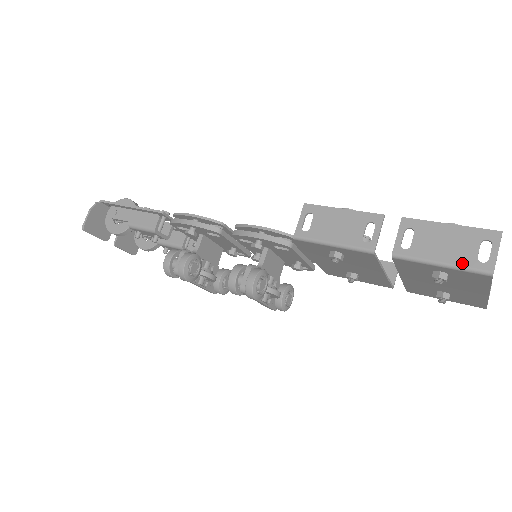
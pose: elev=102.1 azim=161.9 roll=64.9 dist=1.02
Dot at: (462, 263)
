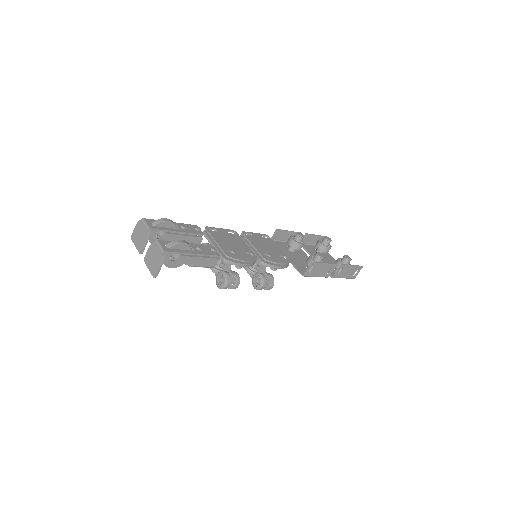
Dot at: (349, 277)
